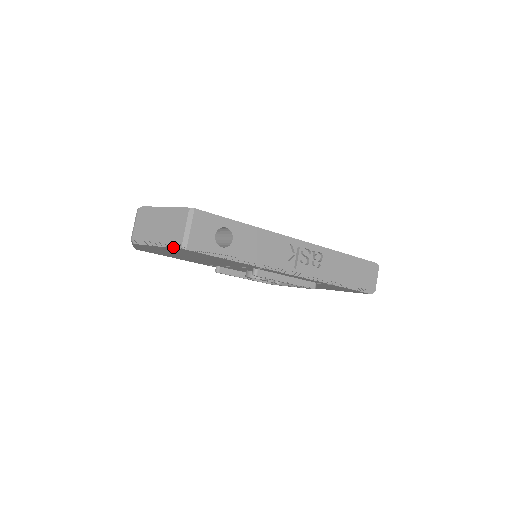
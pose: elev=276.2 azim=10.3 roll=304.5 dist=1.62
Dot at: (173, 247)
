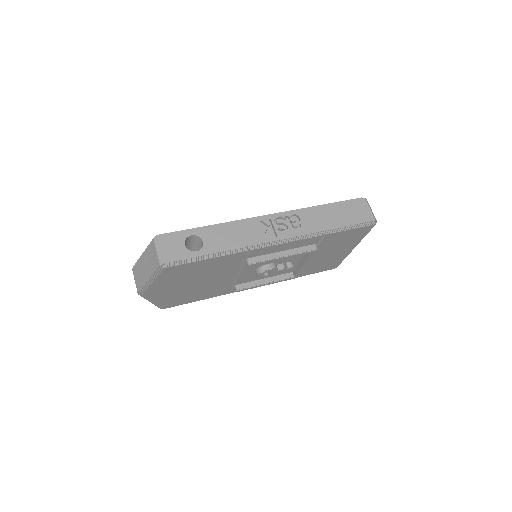
Dot at: (159, 273)
